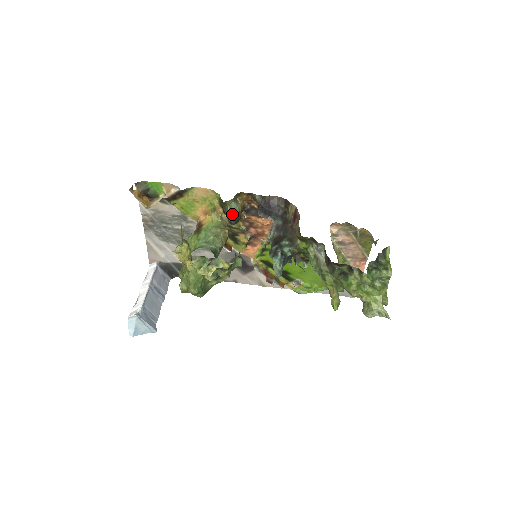
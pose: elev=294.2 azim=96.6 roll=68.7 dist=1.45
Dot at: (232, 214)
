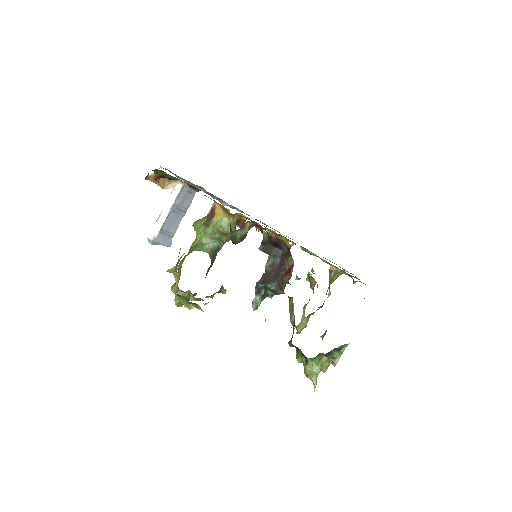
Dot at: (235, 239)
